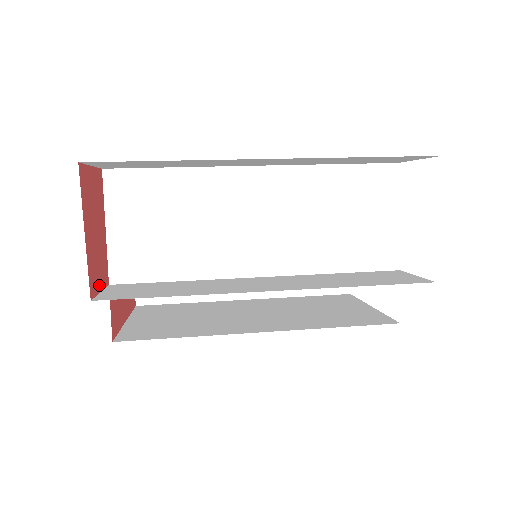
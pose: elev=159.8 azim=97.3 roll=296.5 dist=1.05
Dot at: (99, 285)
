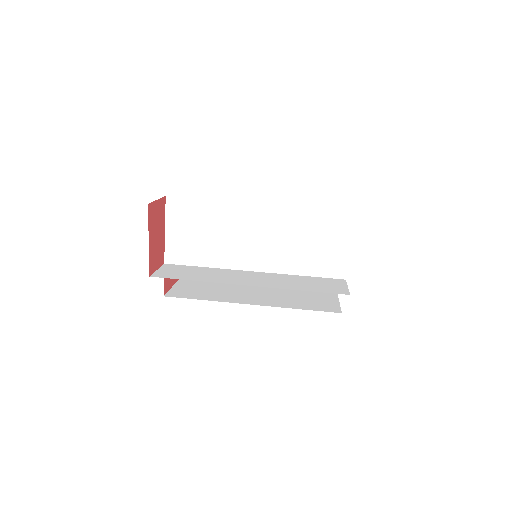
Dot at: (156, 266)
